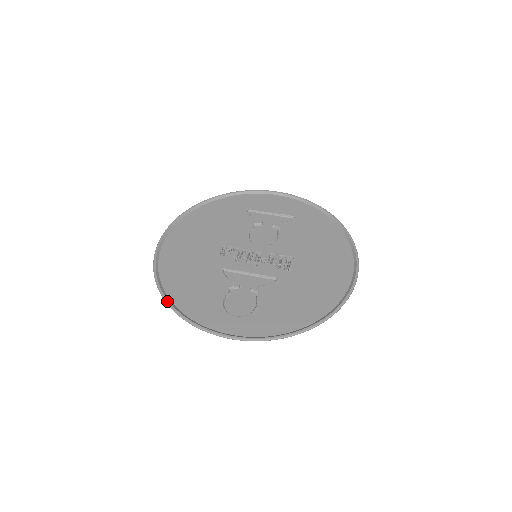
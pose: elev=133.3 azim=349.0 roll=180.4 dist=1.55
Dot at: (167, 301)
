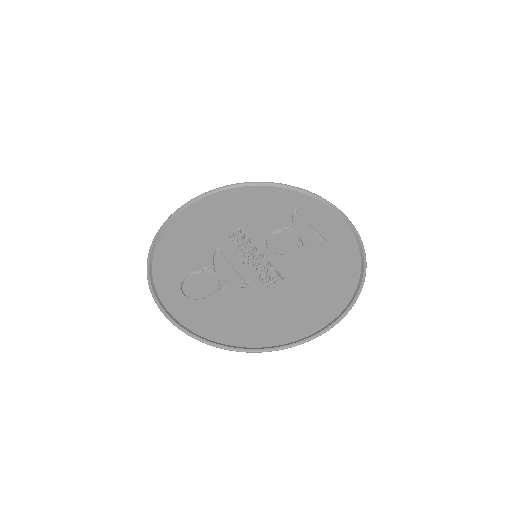
Dot at: (151, 246)
